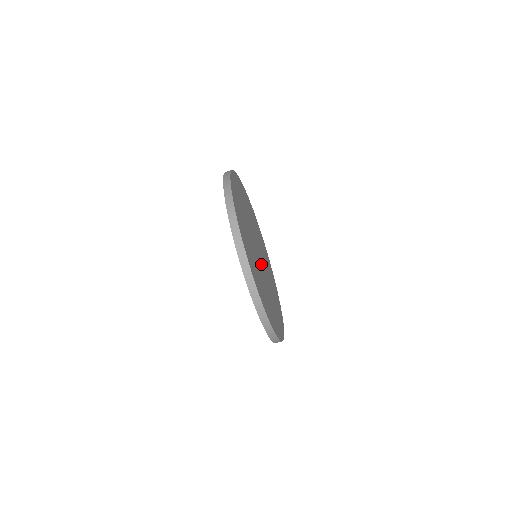
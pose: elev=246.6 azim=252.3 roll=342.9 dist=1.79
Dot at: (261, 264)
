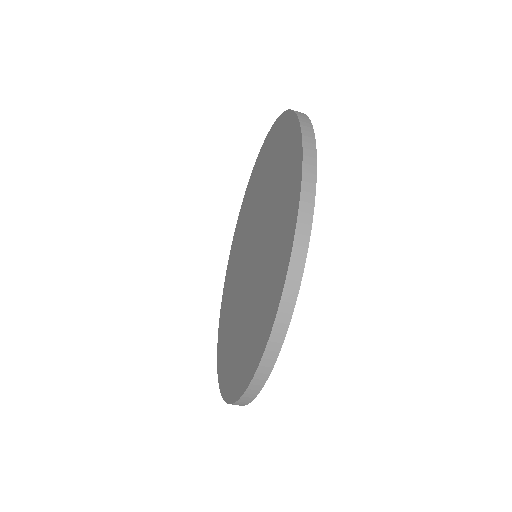
Dot at: occluded
